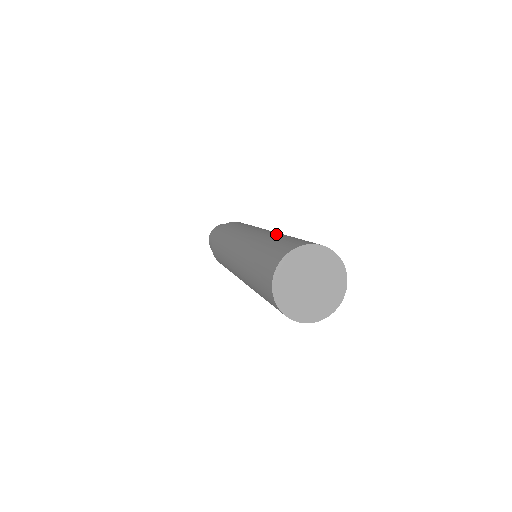
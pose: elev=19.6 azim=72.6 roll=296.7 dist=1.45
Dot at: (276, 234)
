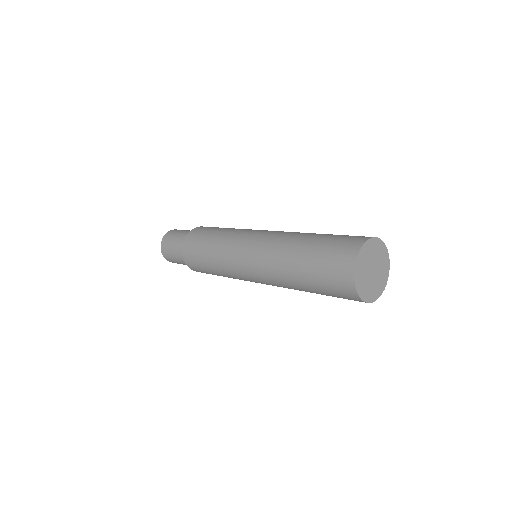
Dot at: (303, 234)
